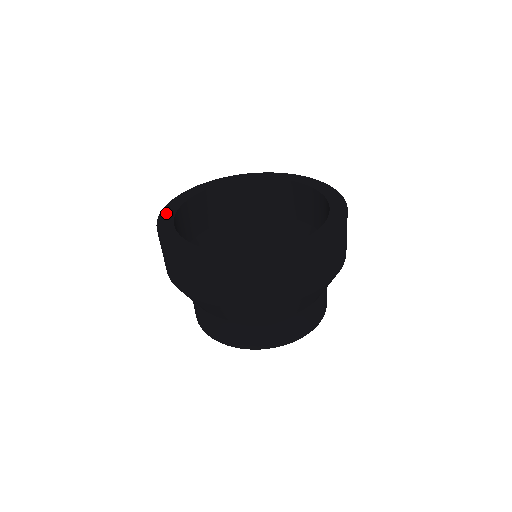
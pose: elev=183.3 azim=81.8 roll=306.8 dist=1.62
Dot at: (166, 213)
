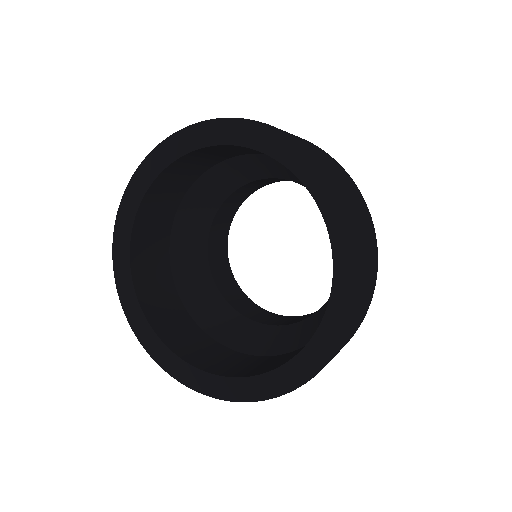
Dot at: (119, 267)
